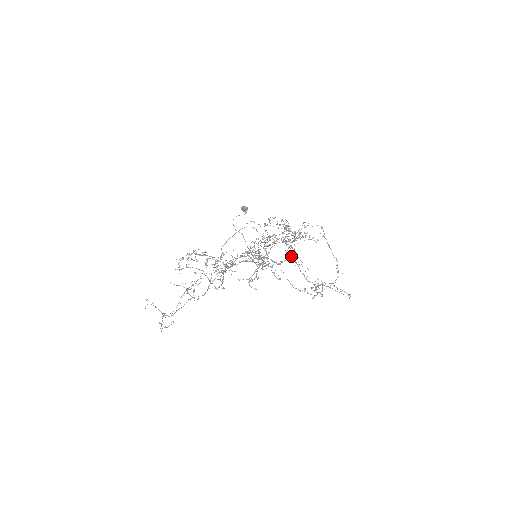
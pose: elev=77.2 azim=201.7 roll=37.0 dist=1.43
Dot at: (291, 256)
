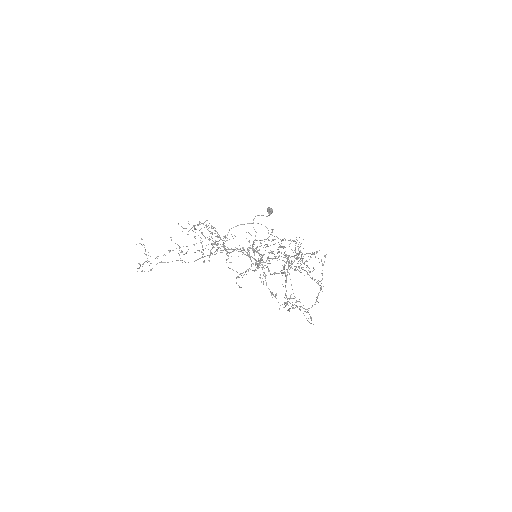
Dot at: occluded
